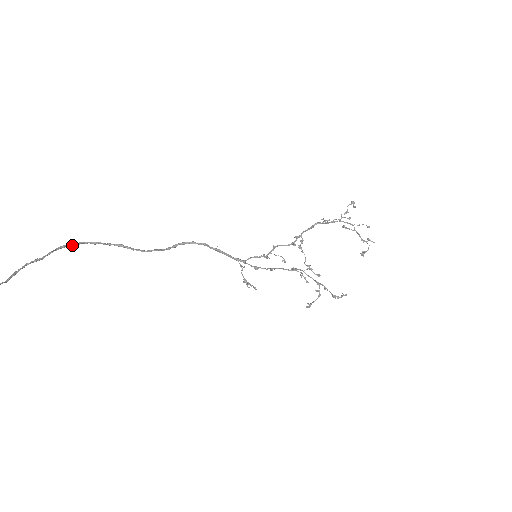
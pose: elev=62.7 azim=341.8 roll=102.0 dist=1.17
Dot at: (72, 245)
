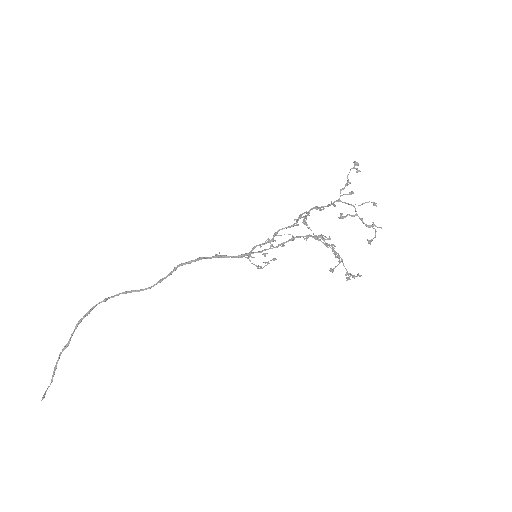
Dot at: (86, 315)
